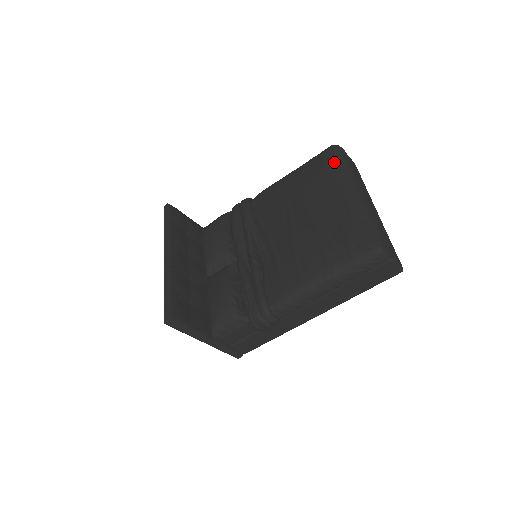
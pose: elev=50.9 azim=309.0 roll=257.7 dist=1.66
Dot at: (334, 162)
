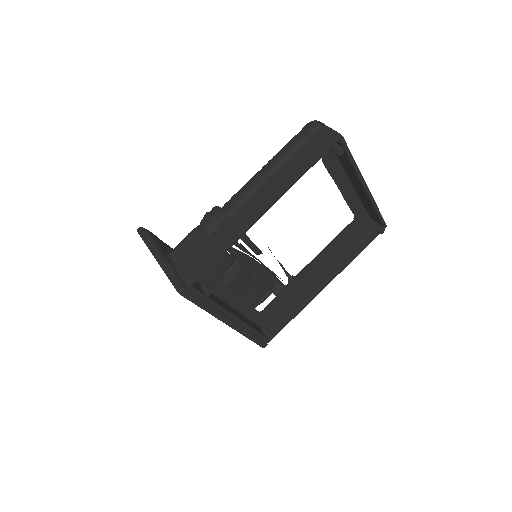
Dot at: occluded
